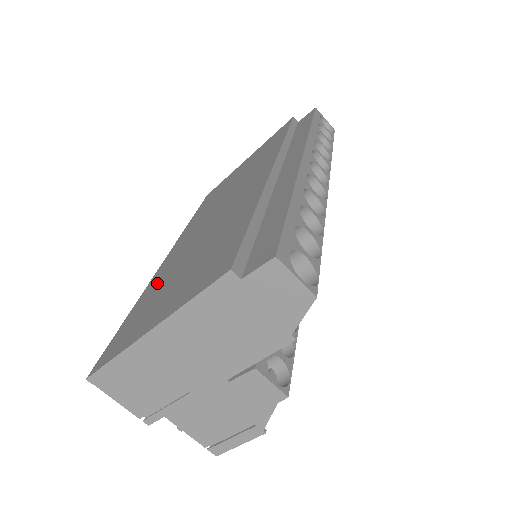
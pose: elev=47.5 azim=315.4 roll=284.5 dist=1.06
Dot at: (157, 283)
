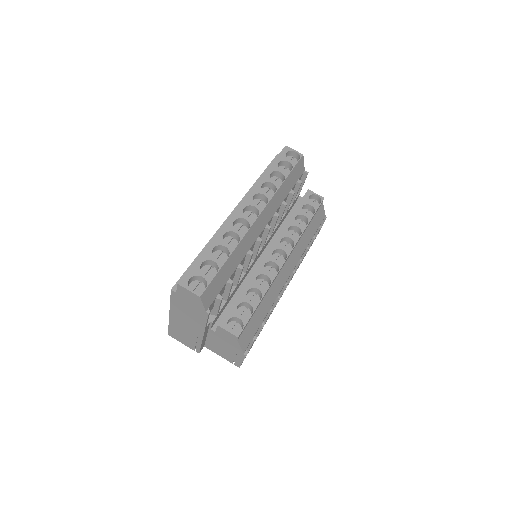
Dot at: occluded
